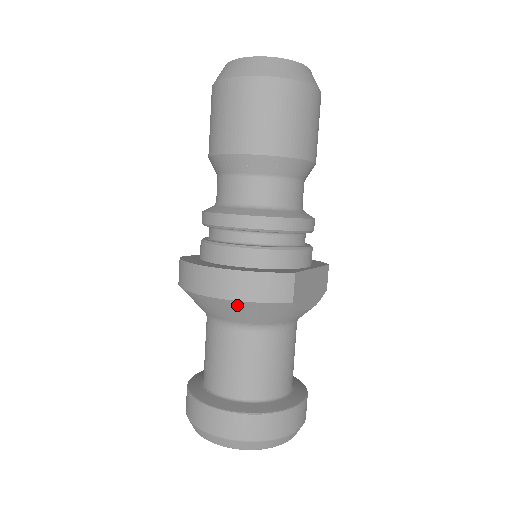
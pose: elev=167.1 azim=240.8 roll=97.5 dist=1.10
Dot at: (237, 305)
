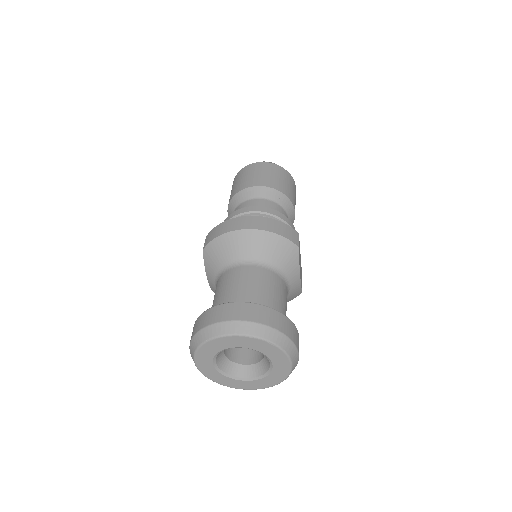
Dot at: (264, 236)
